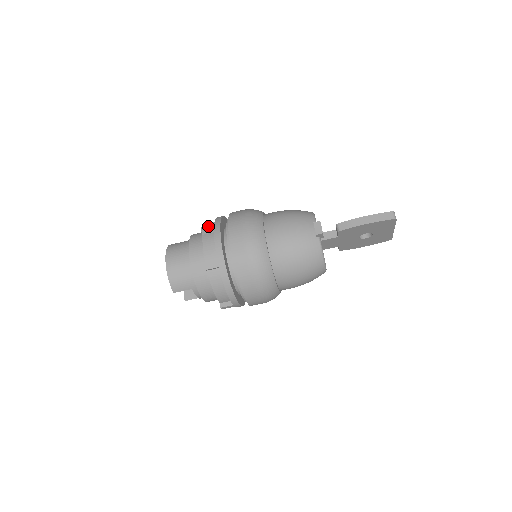
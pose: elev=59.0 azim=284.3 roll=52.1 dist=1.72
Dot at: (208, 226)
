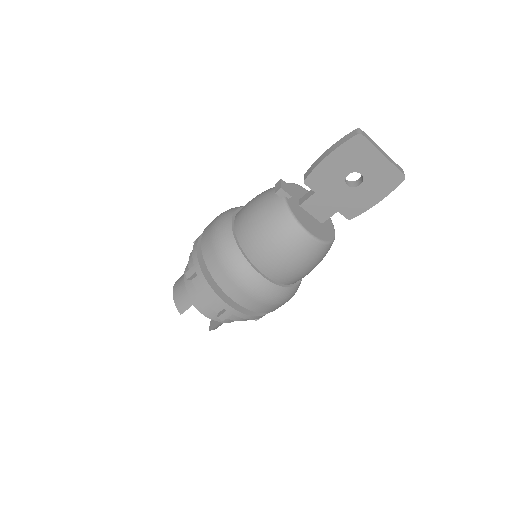
Dot at: occluded
